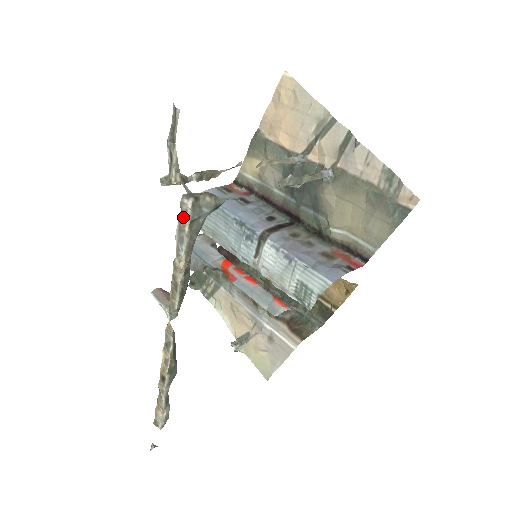
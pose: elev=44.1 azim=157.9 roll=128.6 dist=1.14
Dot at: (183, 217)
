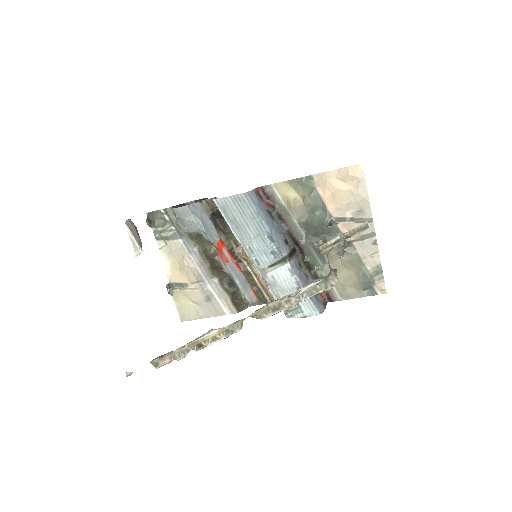
Dot at: (324, 284)
